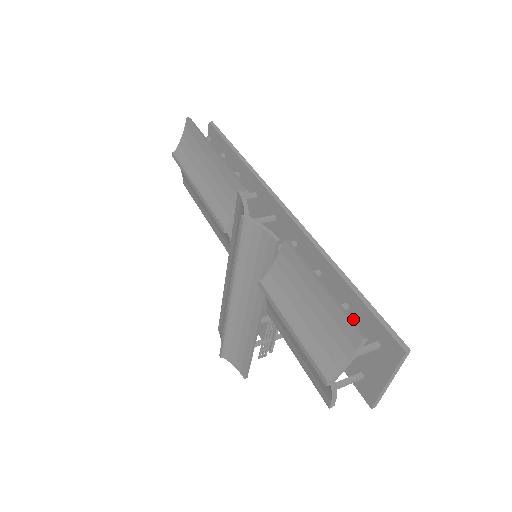
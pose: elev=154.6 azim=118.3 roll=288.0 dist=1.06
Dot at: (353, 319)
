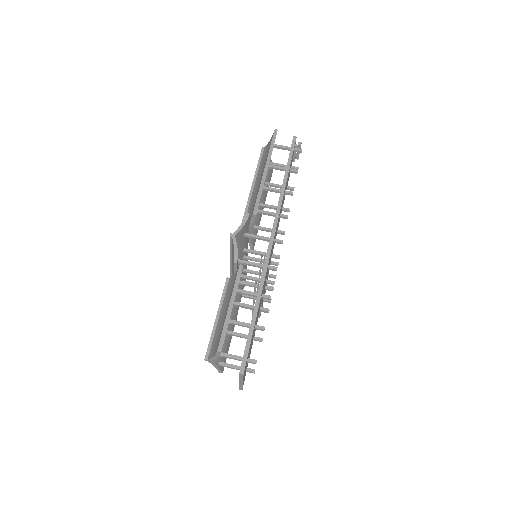
Dot at: occluded
